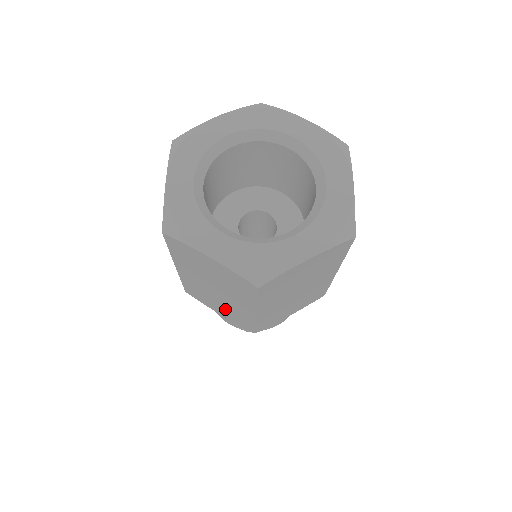
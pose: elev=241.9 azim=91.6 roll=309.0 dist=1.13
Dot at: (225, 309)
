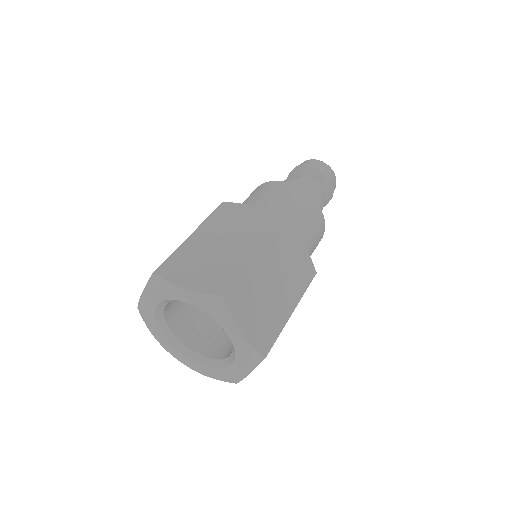
Dot at: occluded
